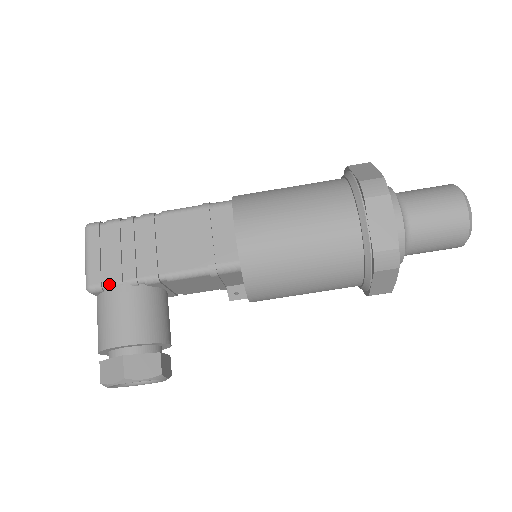
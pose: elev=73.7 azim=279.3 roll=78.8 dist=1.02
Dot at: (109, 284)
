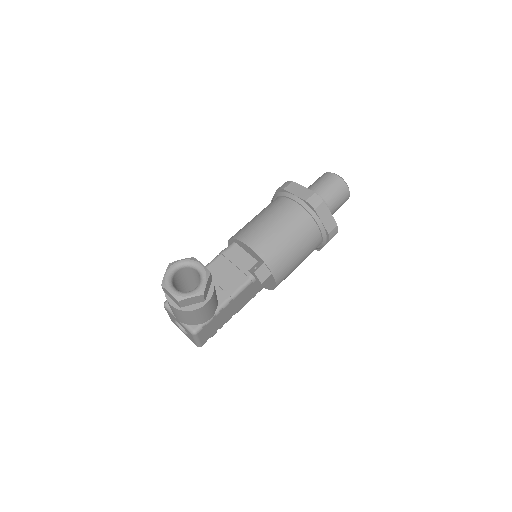
Dot at: occluded
